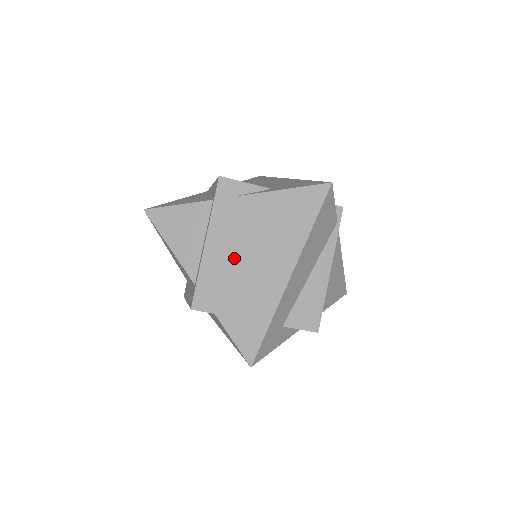
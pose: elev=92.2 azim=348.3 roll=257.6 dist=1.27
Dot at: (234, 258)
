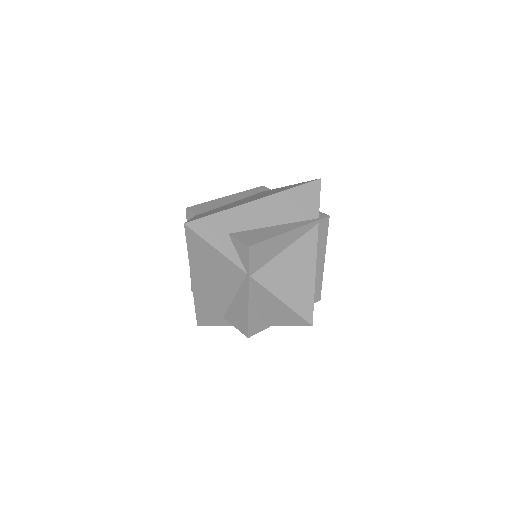
Dot at: (235, 202)
